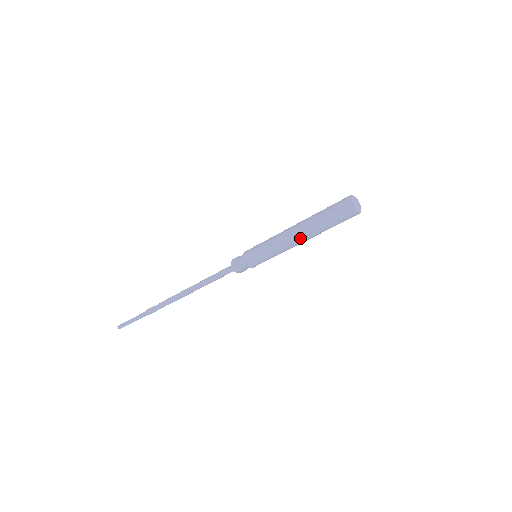
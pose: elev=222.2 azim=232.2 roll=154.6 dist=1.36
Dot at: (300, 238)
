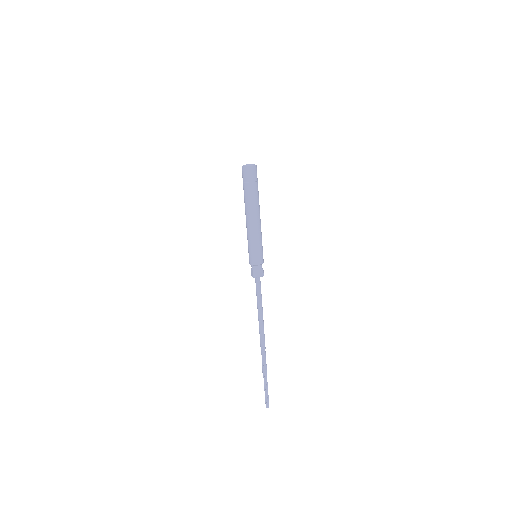
Dot at: (254, 215)
